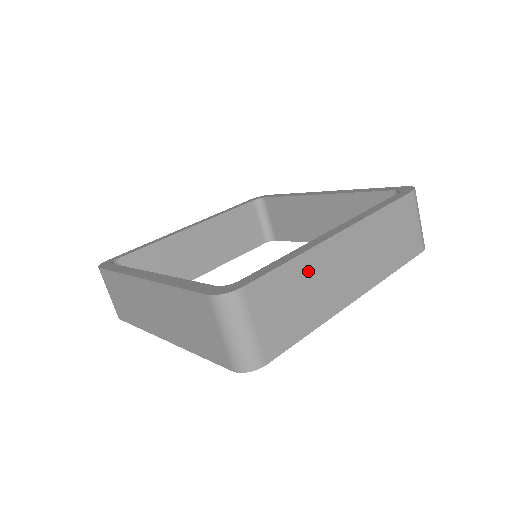
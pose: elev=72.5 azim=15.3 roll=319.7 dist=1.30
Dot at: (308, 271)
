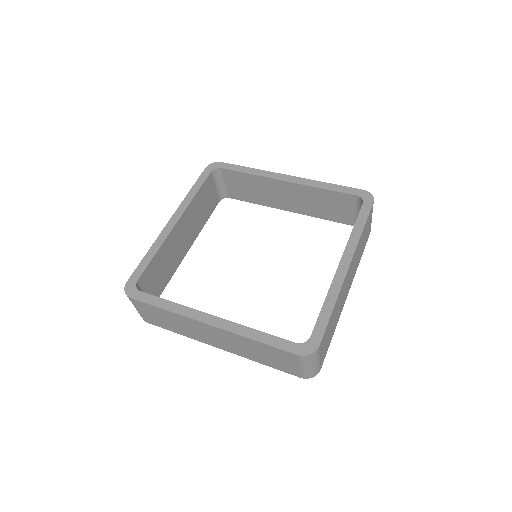
Dot at: (337, 305)
